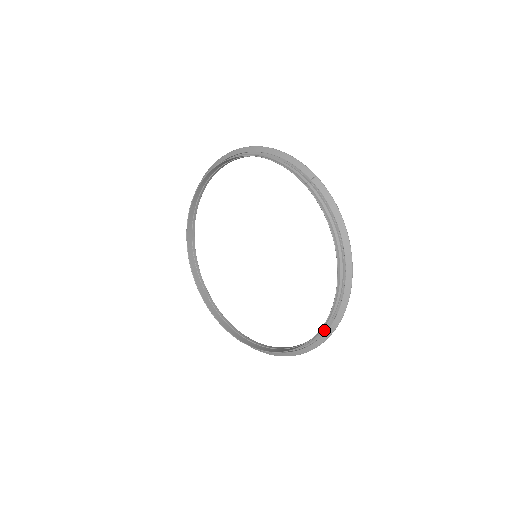
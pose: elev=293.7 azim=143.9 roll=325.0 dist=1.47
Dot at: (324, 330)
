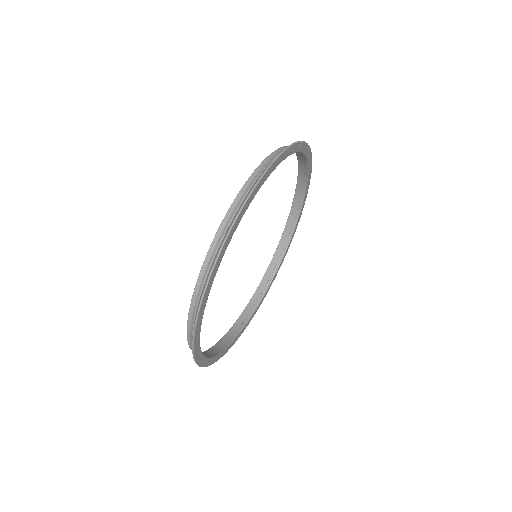
Dot at: (209, 284)
